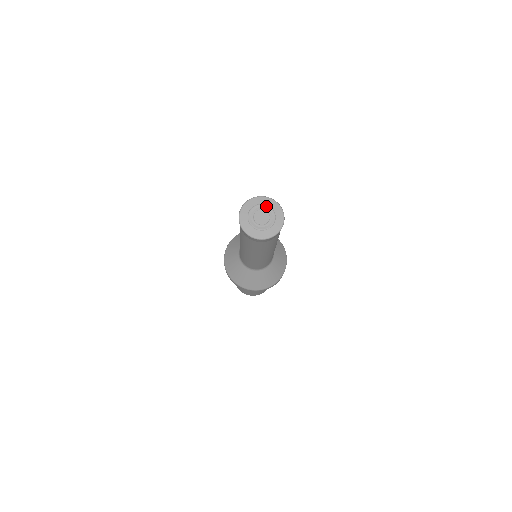
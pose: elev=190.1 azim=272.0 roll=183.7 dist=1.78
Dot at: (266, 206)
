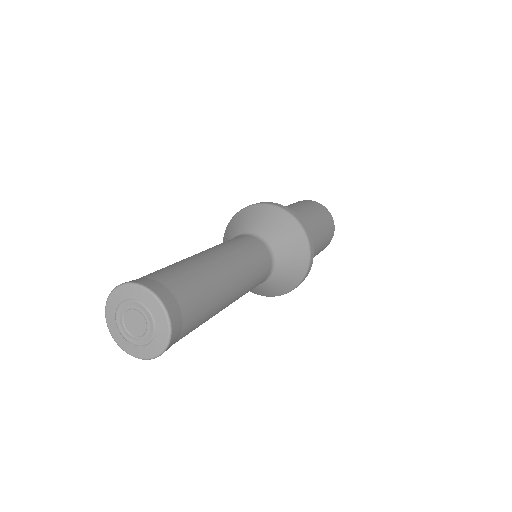
Dot at: (142, 307)
